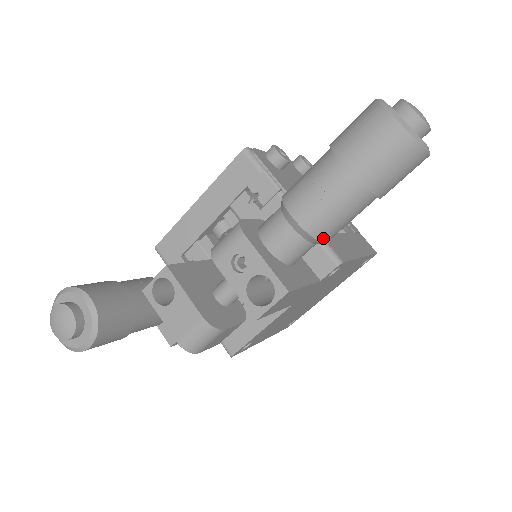
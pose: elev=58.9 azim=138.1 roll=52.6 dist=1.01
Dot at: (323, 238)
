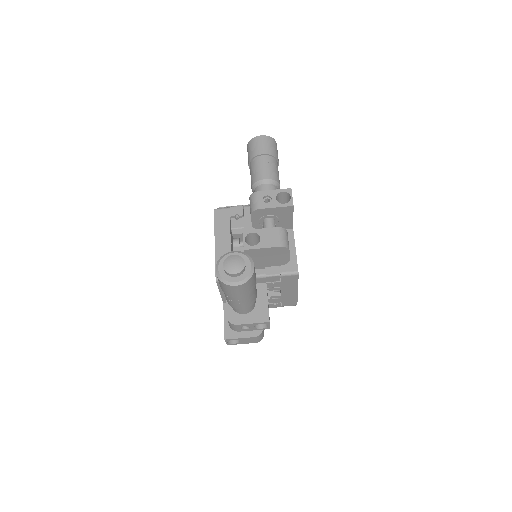
Dot at: (279, 182)
